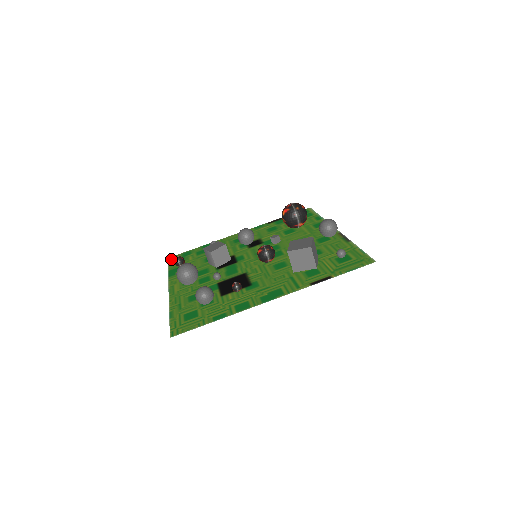
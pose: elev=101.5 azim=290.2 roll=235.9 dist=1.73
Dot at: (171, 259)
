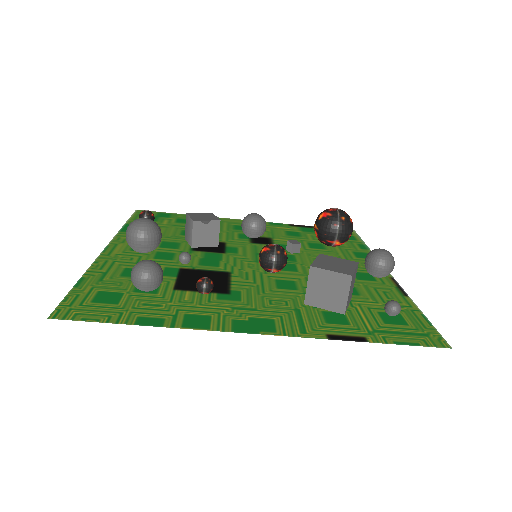
Dot at: (140, 212)
